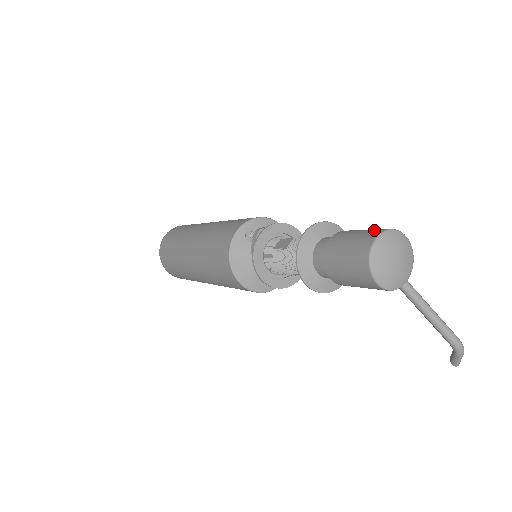
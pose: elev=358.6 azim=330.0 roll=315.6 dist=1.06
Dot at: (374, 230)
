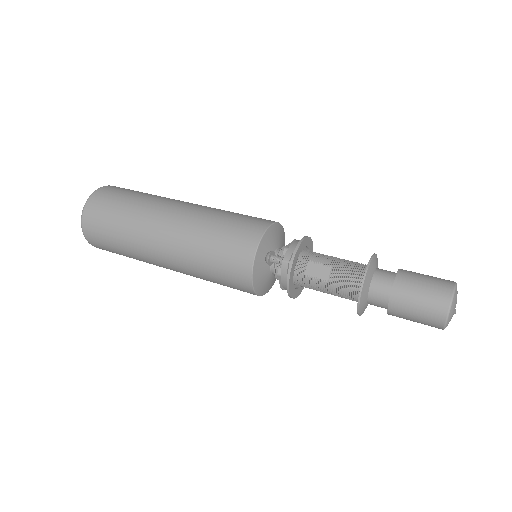
Dot at: (440, 290)
